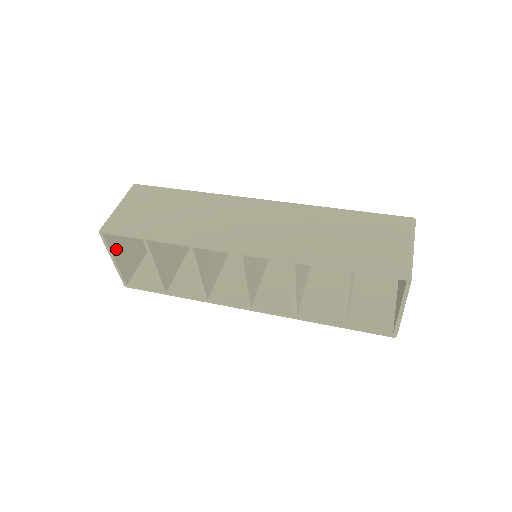
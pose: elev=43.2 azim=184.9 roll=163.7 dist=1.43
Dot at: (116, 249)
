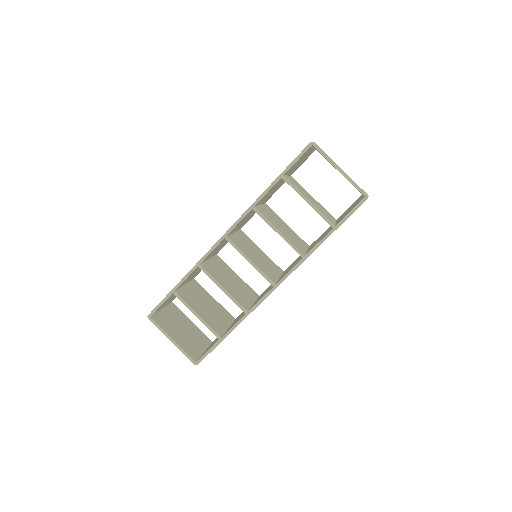
Dot at: (170, 333)
